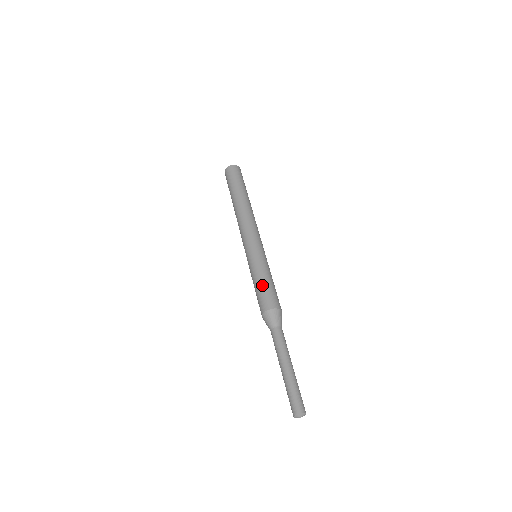
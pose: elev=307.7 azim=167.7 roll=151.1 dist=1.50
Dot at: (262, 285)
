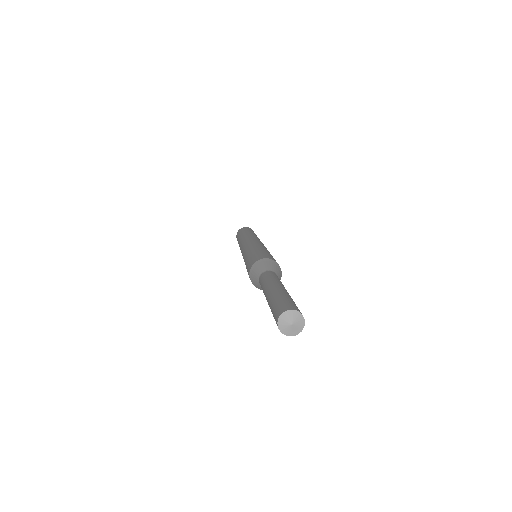
Dot at: (252, 254)
